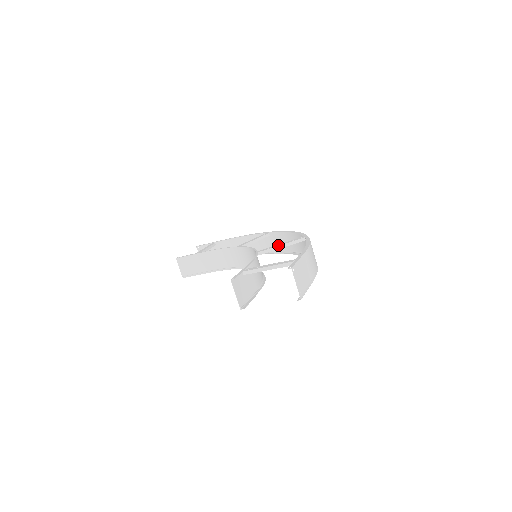
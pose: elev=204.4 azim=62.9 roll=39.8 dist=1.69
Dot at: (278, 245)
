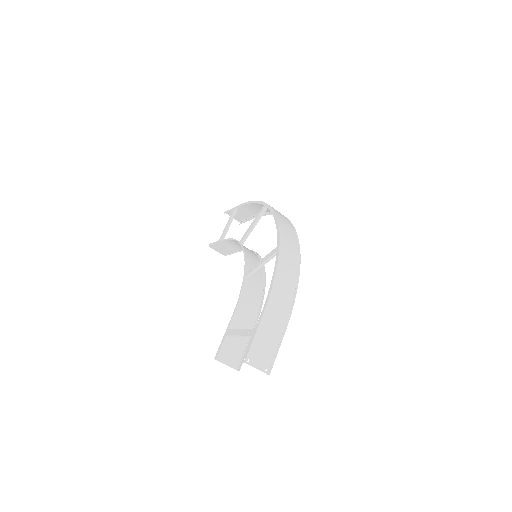
Dot at: (259, 264)
